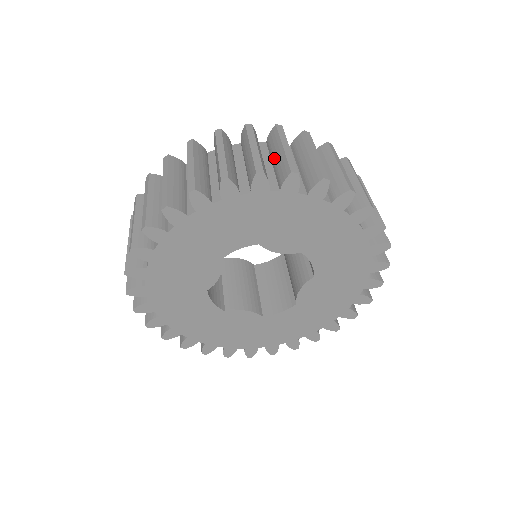
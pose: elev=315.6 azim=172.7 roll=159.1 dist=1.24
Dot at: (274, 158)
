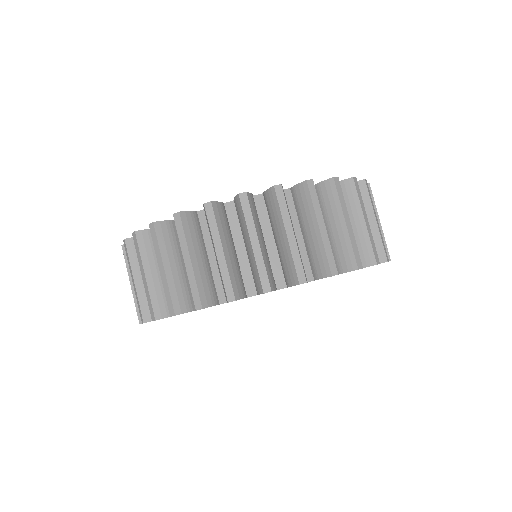
Dot at: occluded
